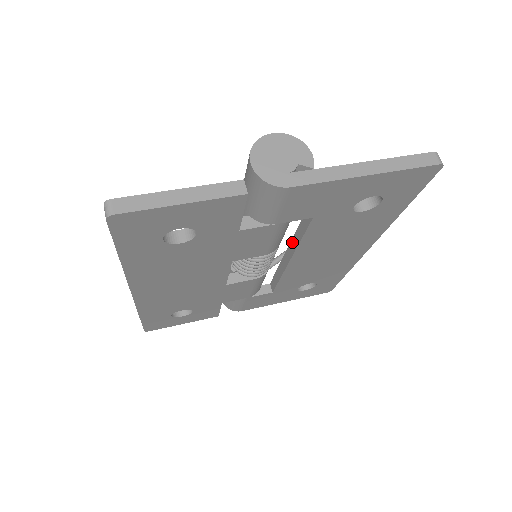
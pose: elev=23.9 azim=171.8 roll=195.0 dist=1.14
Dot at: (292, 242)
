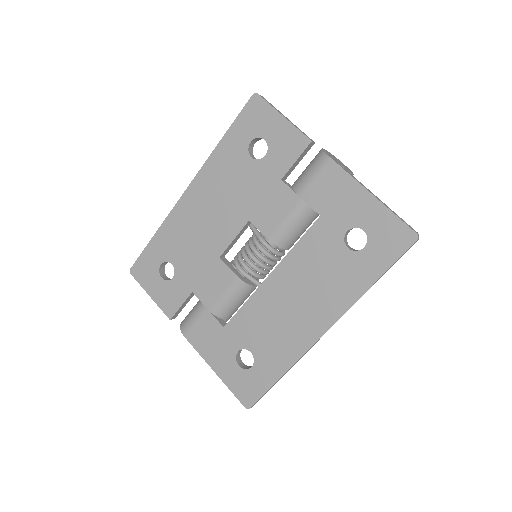
Dot at: occluded
